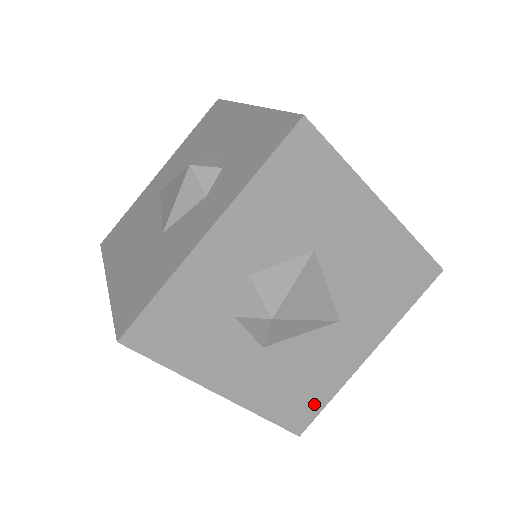
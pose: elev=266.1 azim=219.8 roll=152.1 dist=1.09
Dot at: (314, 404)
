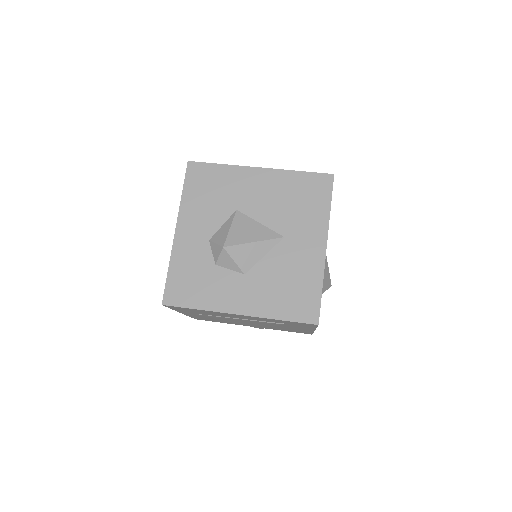
Dot at: (311, 297)
